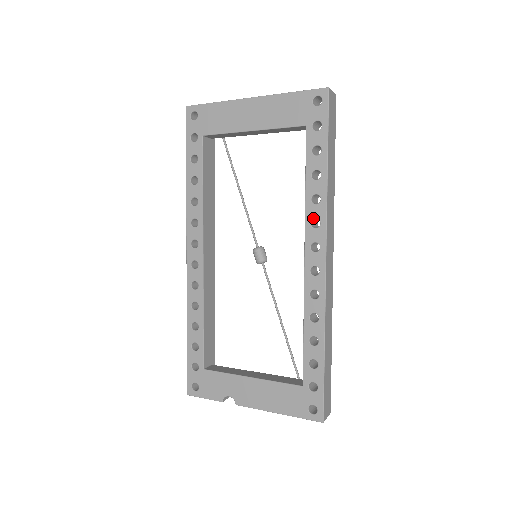
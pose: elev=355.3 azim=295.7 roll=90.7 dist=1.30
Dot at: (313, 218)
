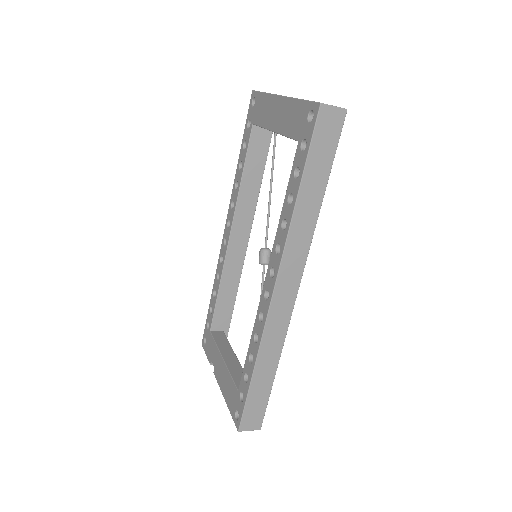
Dot at: (278, 242)
